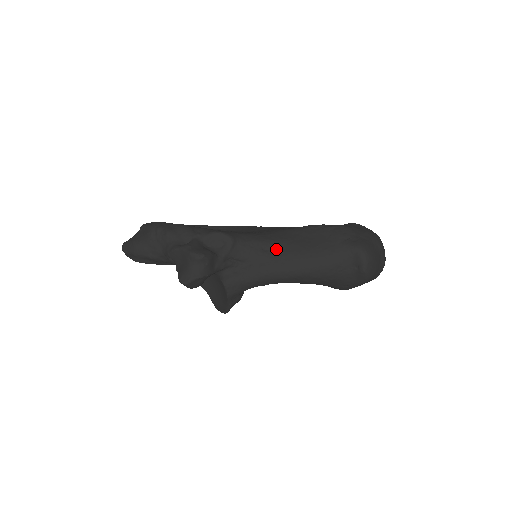
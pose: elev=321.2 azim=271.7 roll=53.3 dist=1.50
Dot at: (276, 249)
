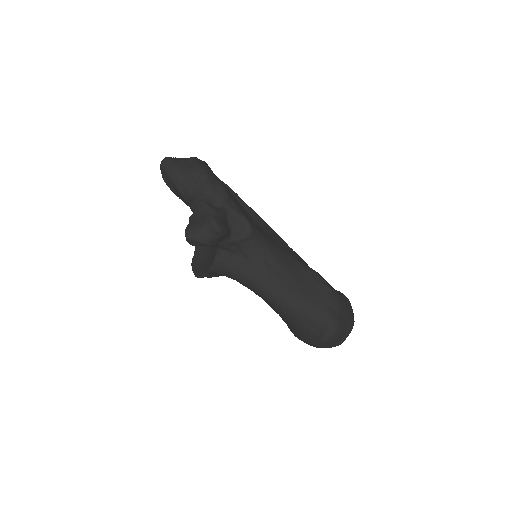
Dot at: (276, 268)
